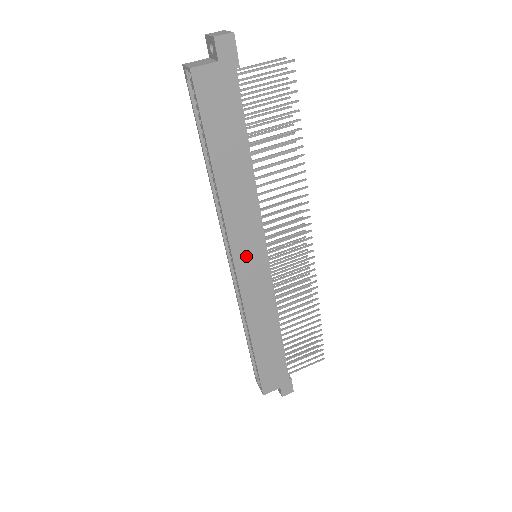
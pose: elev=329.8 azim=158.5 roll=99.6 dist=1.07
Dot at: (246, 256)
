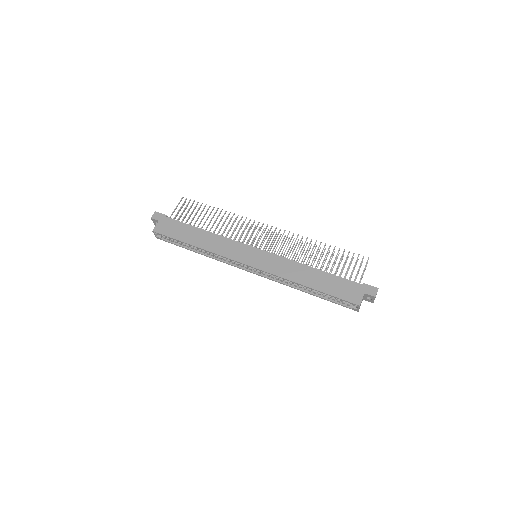
Dot at: (246, 257)
